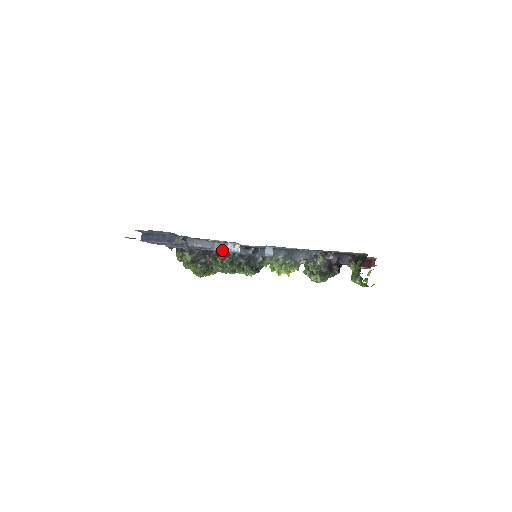
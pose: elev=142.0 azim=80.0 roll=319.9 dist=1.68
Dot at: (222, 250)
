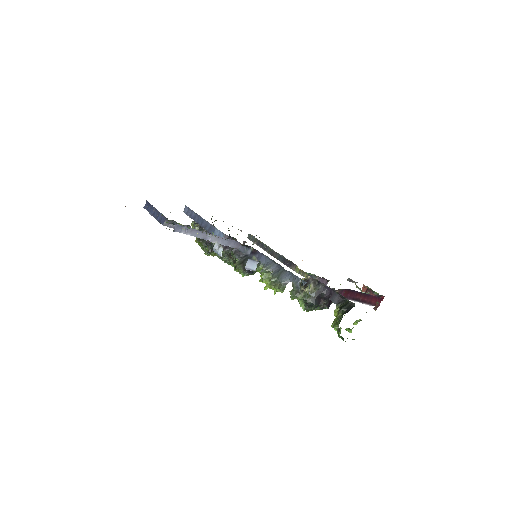
Dot at: occluded
